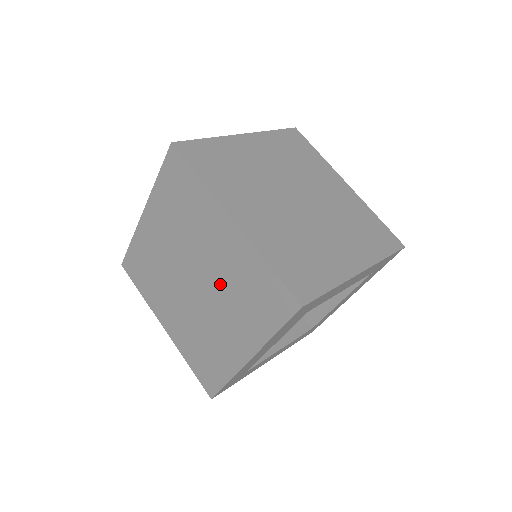
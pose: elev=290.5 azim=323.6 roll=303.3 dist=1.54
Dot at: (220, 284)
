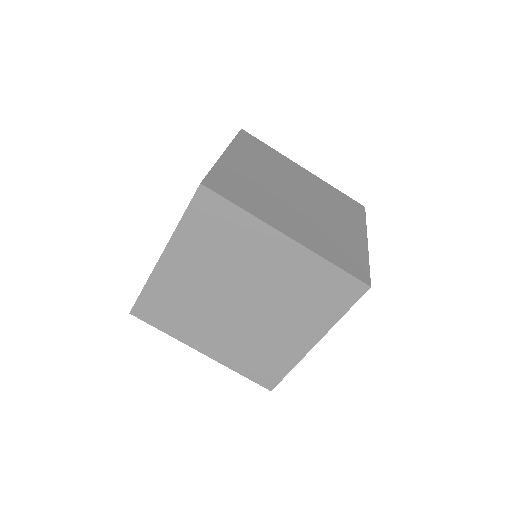
Dot at: (277, 294)
